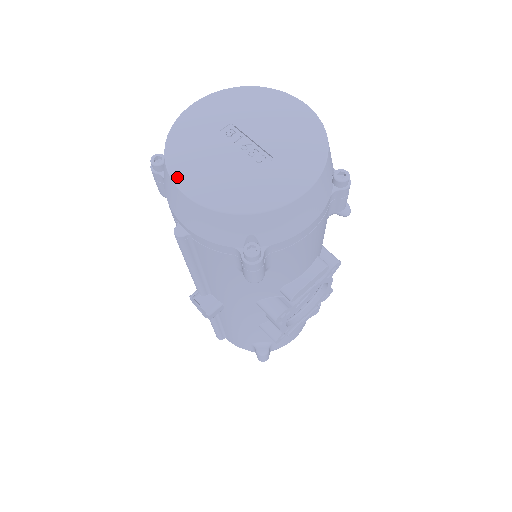
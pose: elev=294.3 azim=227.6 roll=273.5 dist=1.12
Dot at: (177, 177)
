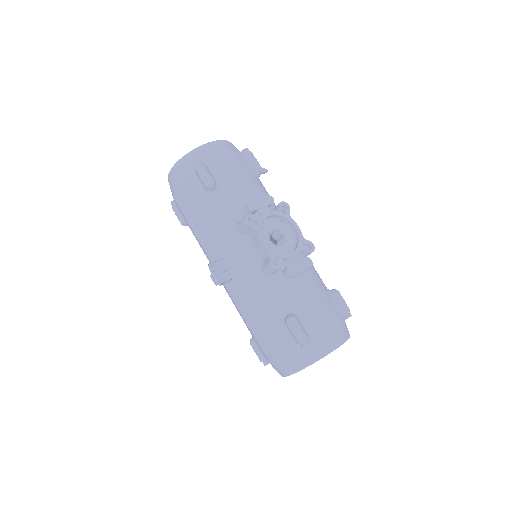
Dot at: occluded
